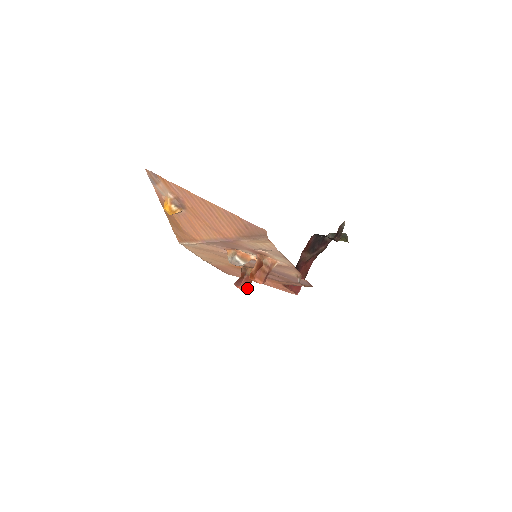
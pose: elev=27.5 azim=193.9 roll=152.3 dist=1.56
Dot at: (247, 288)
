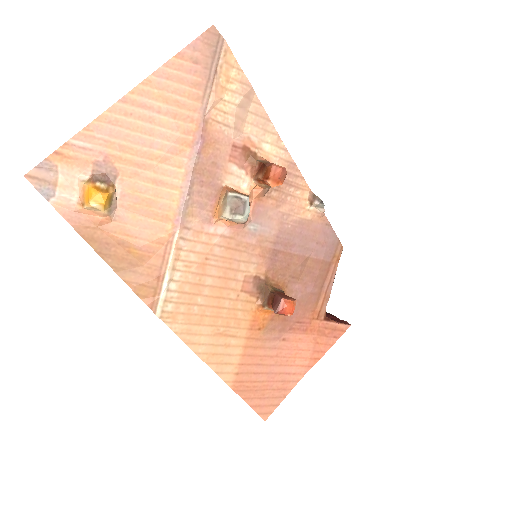
Dot at: (292, 300)
